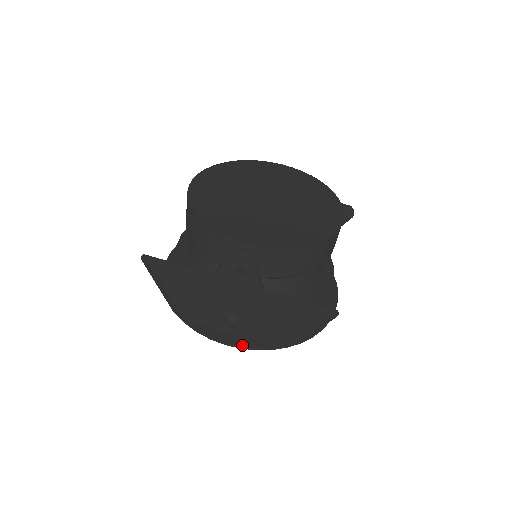
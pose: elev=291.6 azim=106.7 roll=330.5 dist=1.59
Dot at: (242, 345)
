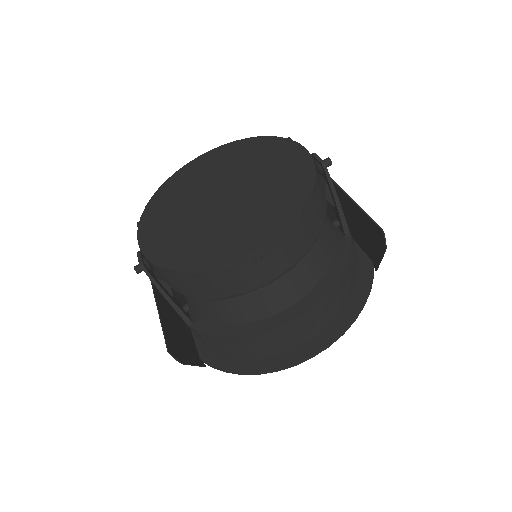
Dot at: occluded
